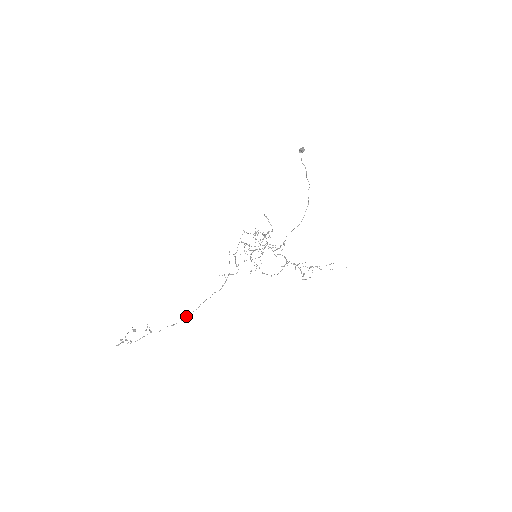
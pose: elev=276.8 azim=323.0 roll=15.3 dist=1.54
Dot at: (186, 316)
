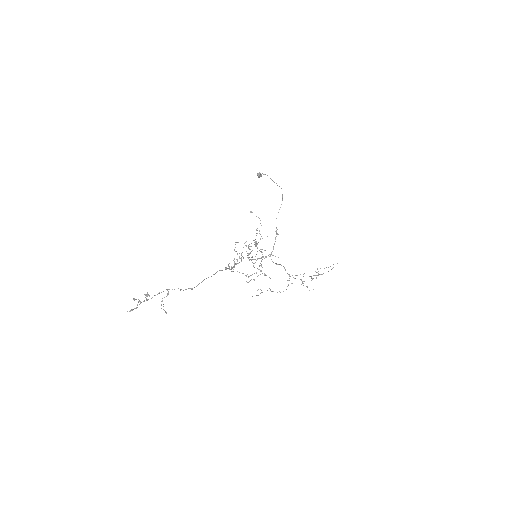
Dot at: (204, 279)
